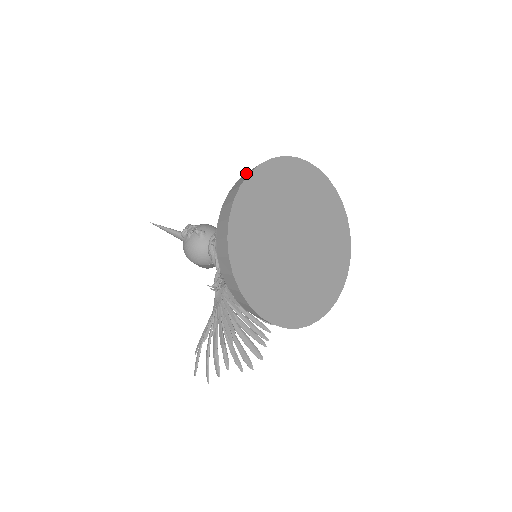
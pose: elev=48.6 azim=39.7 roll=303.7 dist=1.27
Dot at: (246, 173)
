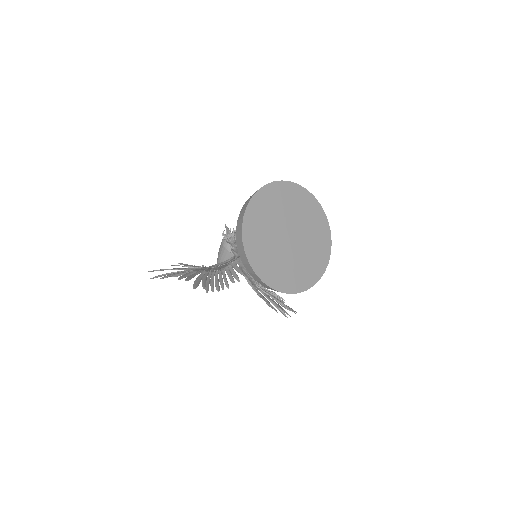
Dot at: occluded
